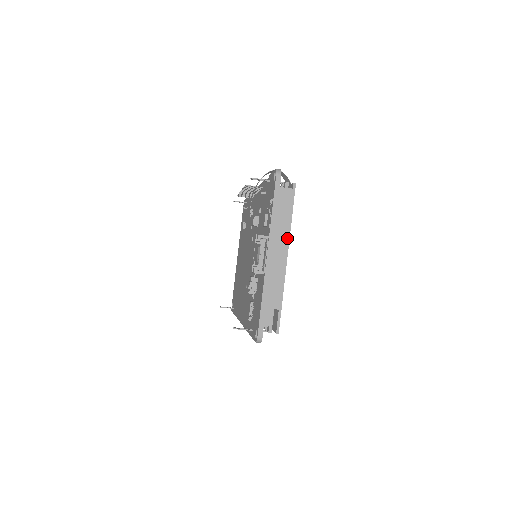
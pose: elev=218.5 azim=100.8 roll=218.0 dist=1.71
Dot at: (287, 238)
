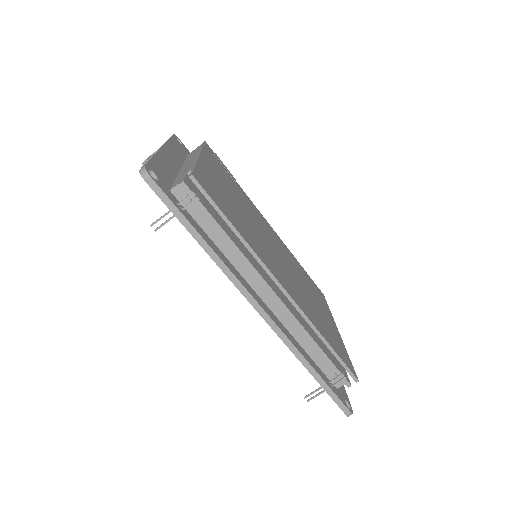
Dot at: (199, 152)
